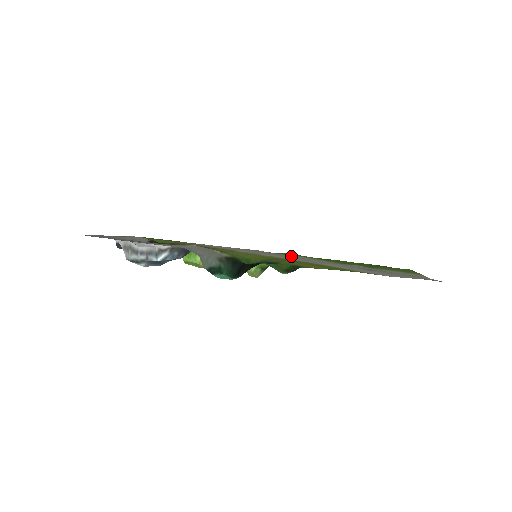
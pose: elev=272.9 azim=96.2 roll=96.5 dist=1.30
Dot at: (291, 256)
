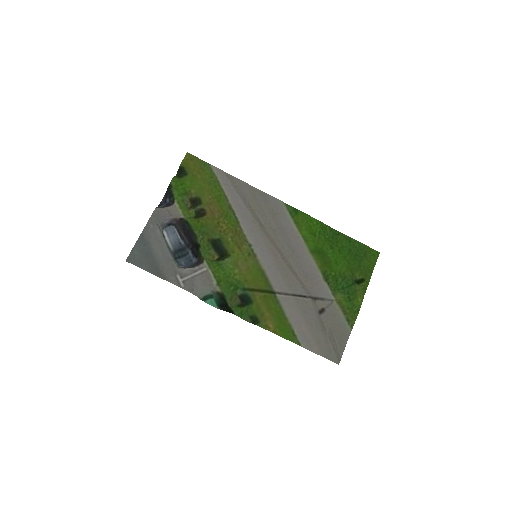
Dot at: (290, 248)
